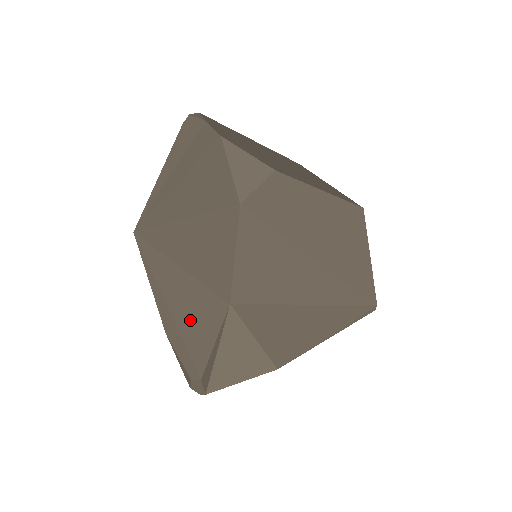
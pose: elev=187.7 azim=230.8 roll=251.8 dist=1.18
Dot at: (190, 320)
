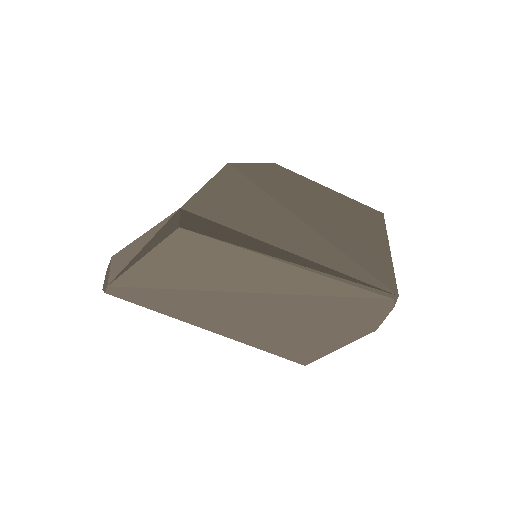
Dot at: occluded
